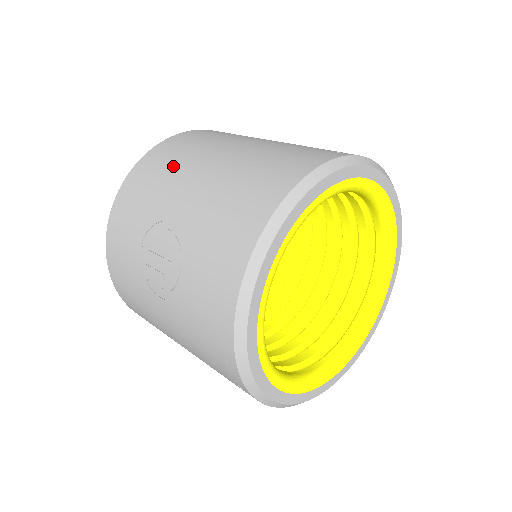
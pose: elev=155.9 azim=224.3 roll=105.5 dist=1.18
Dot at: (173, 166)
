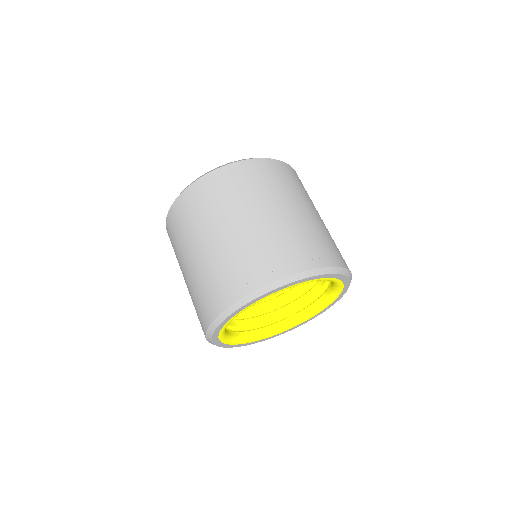
Dot at: (176, 250)
